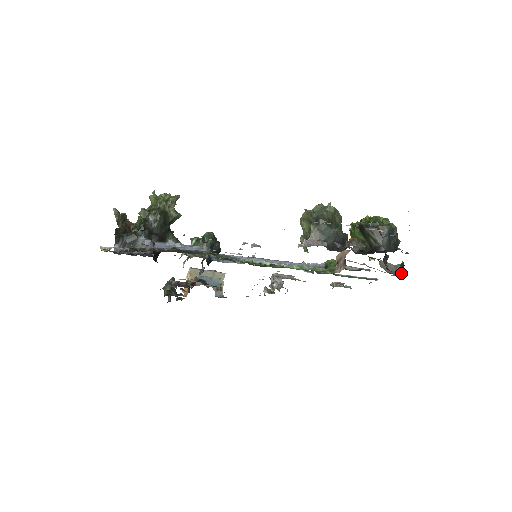
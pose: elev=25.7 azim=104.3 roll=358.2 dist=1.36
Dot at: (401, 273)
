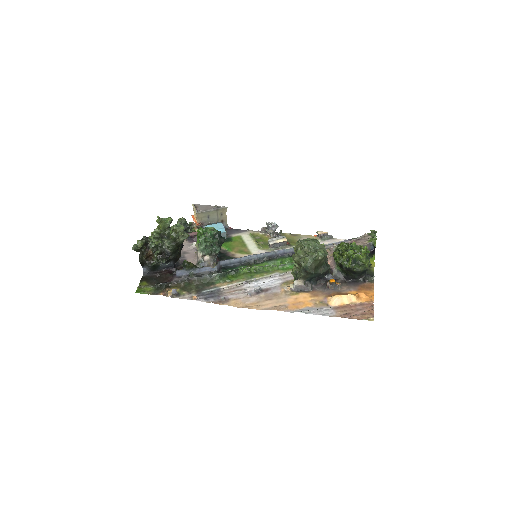
Dot at: (372, 249)
